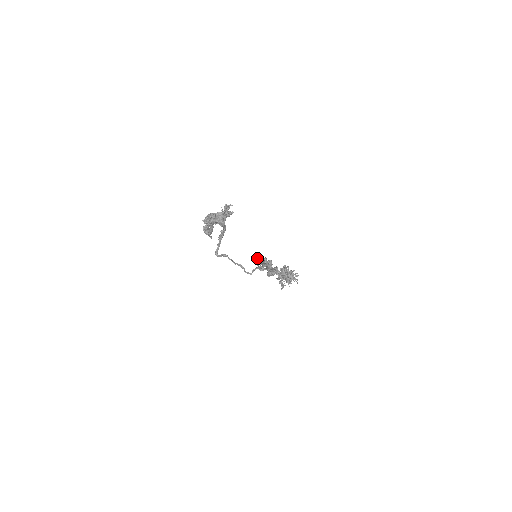
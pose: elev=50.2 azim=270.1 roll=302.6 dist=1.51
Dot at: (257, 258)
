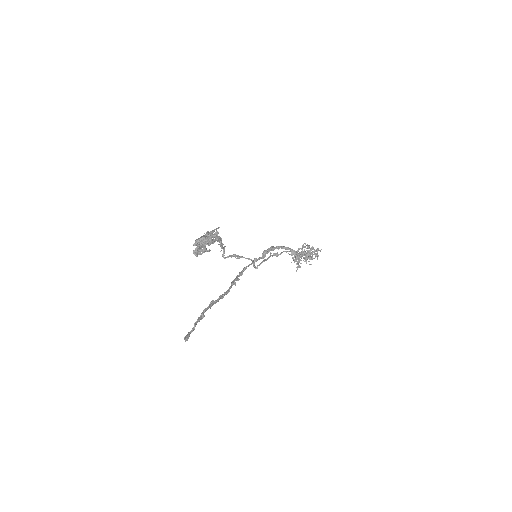
Dot at: (236, 276)
